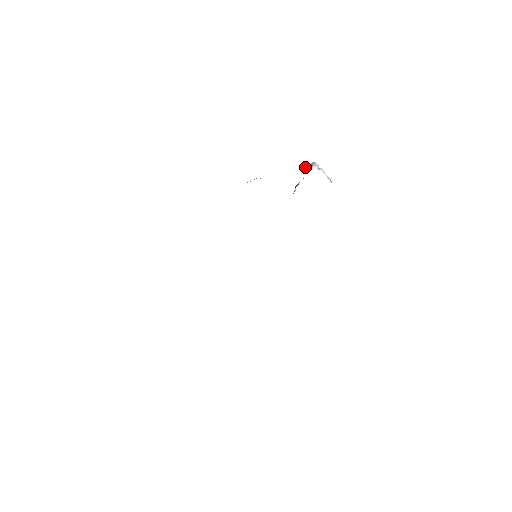
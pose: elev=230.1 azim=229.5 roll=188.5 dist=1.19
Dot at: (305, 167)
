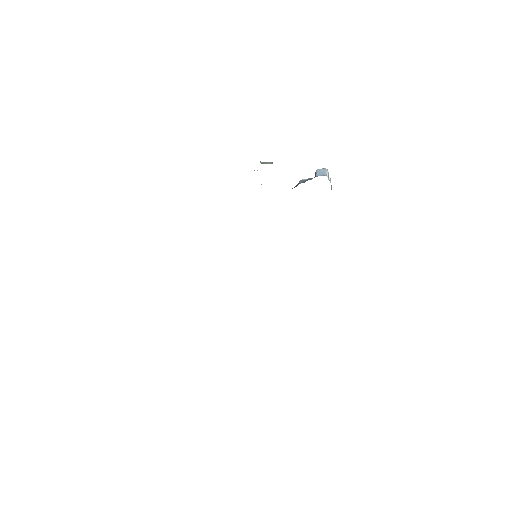
Dot at: (317, 169)
